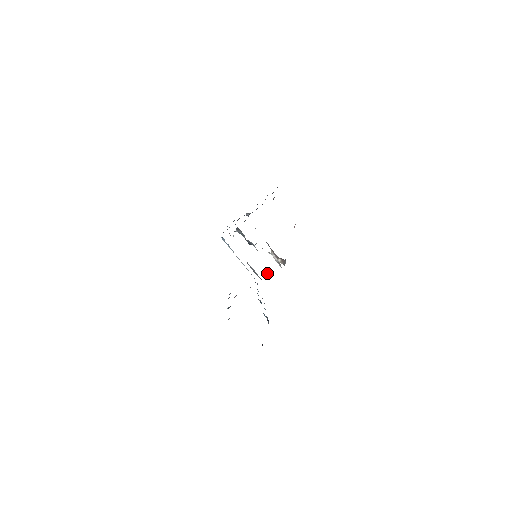
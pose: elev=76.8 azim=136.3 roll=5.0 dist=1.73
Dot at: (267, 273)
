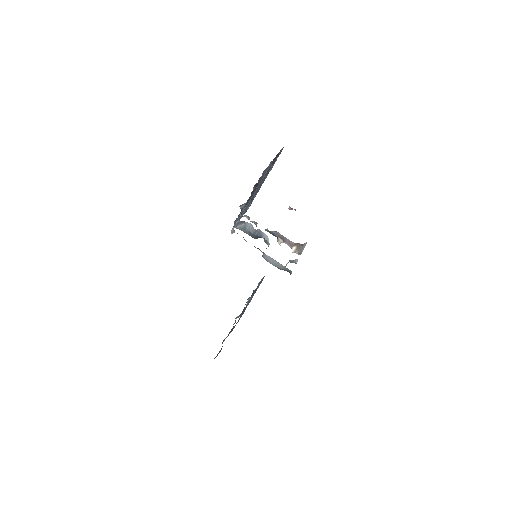
Dot at: (287, 263)
